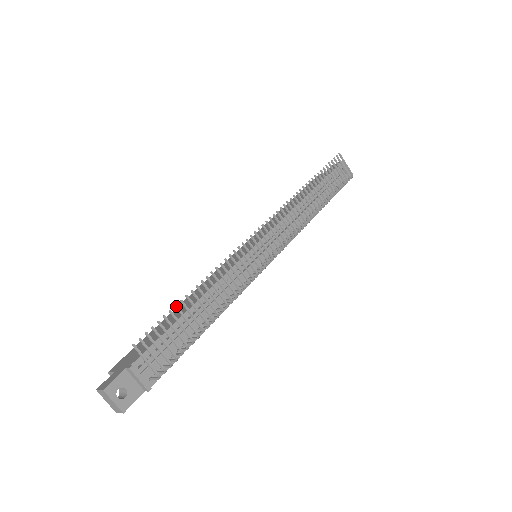
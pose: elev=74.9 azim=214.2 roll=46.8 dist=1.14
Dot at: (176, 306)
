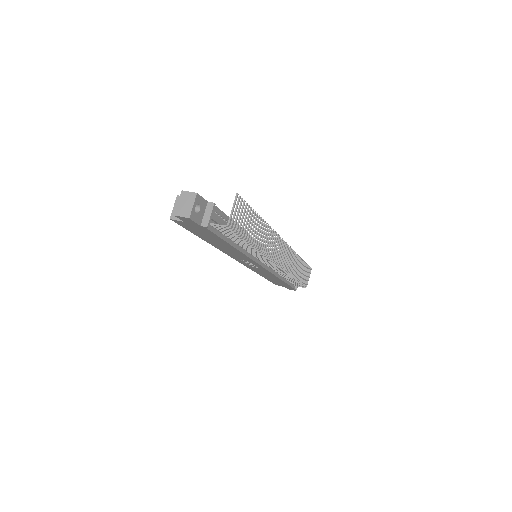
Dot at: occluded
